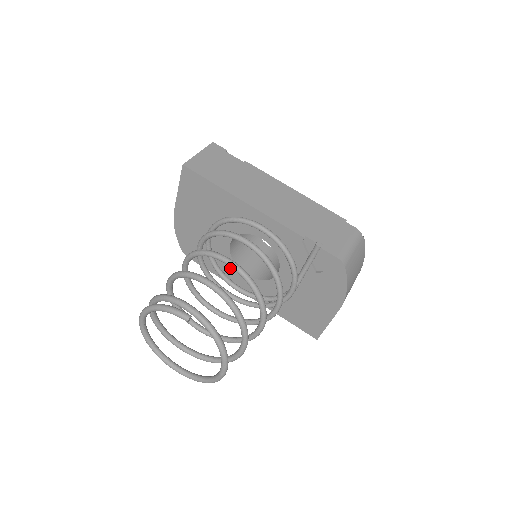
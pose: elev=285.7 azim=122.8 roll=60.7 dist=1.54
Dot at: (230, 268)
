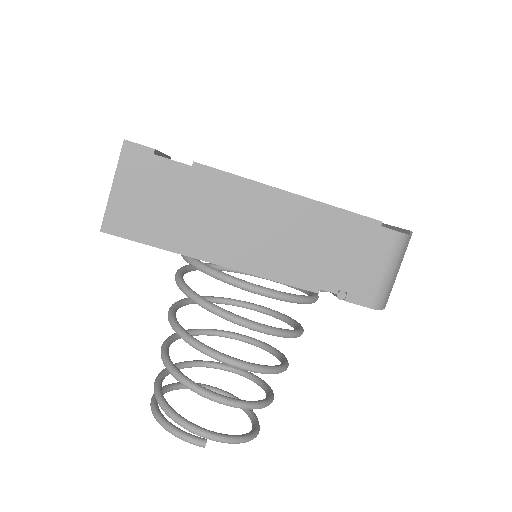
Dot at: occluded
